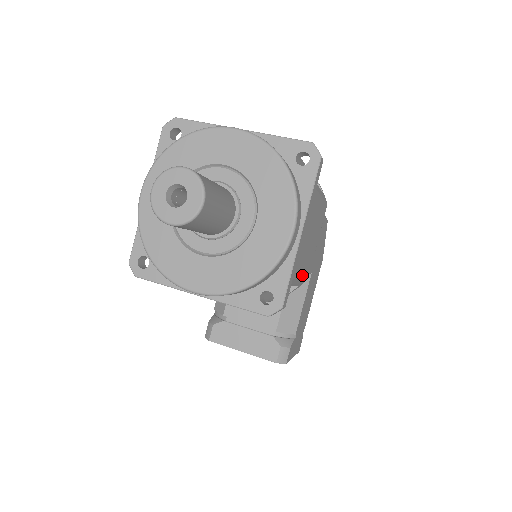
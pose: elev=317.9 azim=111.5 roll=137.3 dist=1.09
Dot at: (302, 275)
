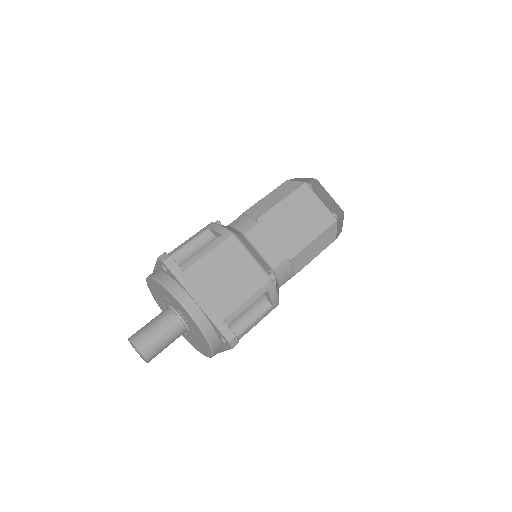
Dot at: occluded
